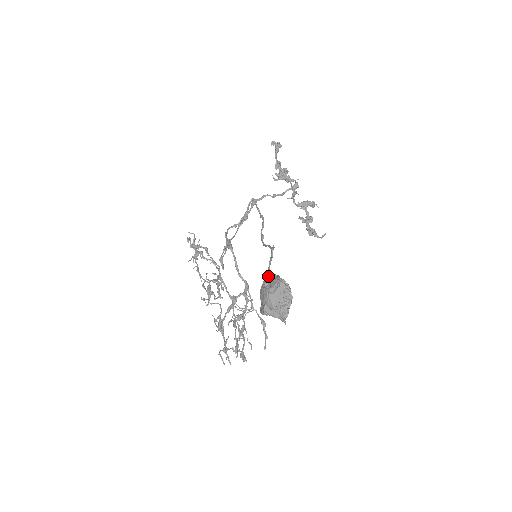
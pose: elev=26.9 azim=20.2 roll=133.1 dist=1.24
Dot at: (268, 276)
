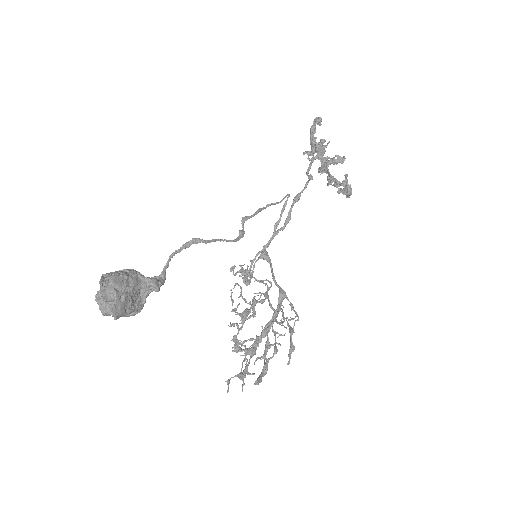
Dot at: occluded
